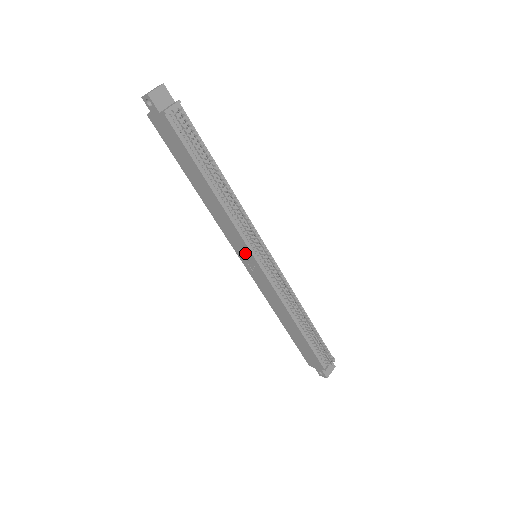
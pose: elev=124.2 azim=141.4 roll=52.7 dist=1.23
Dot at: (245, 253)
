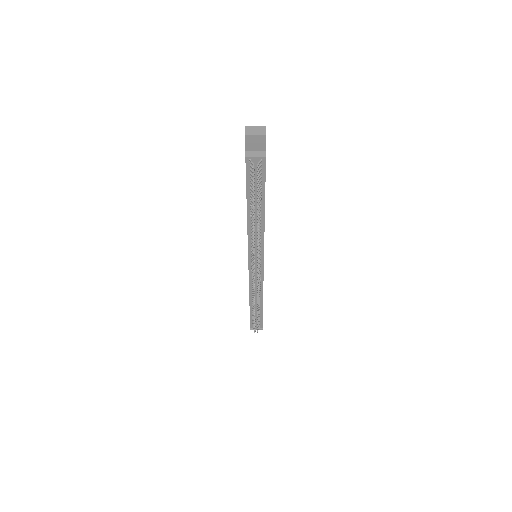
Dot at: occluded
